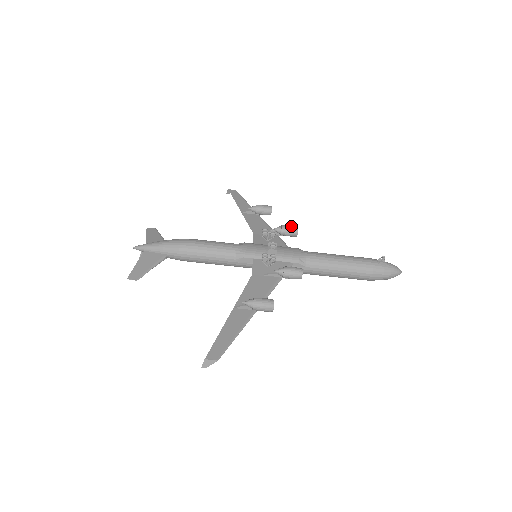
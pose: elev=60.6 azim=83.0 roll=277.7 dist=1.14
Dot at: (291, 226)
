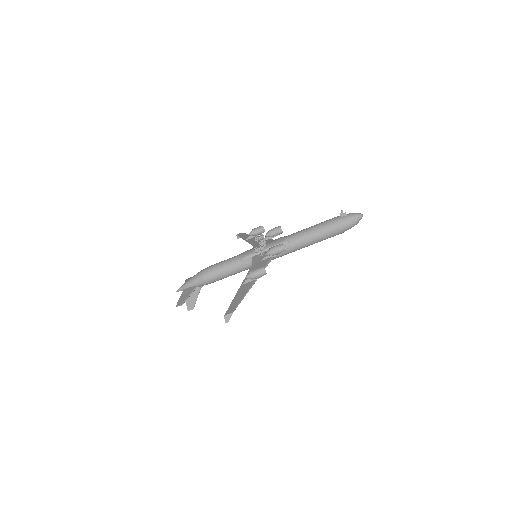
Dot at: (275, 228)
